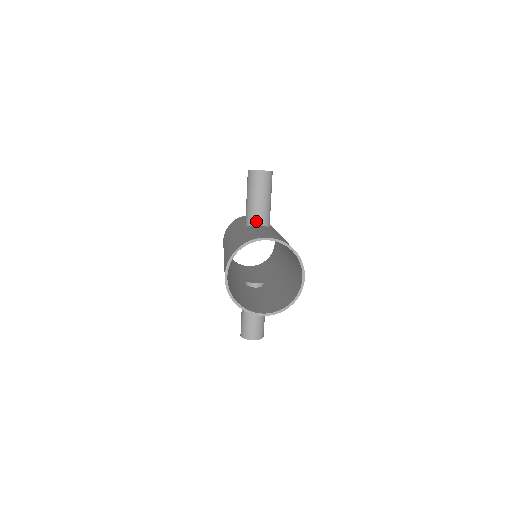
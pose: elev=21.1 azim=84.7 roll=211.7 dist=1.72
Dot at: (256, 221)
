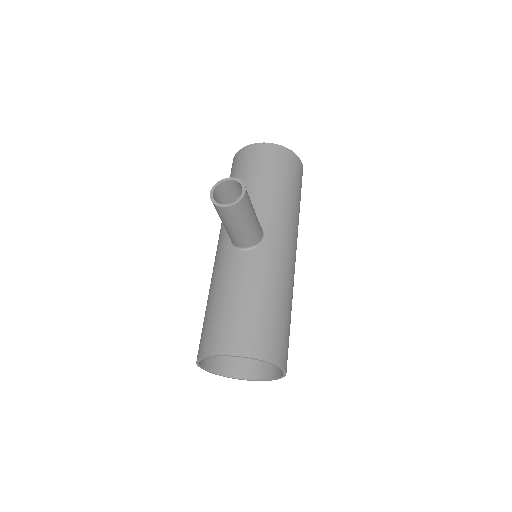
Dot at: (240, 245)
